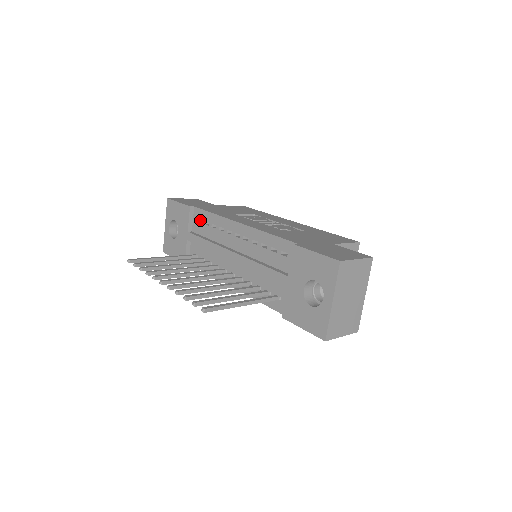
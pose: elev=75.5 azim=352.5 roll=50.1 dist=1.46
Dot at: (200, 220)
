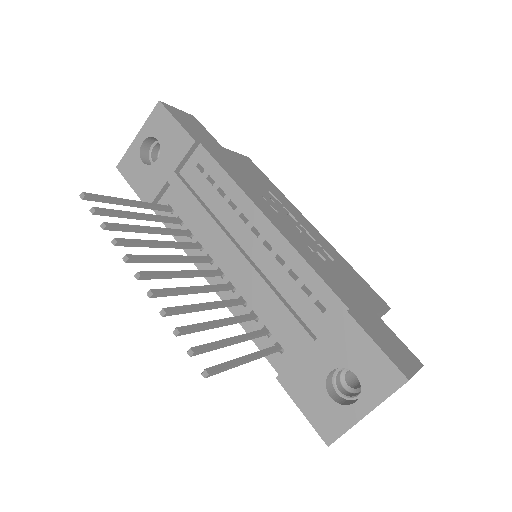
Dot at: (199, 166)
